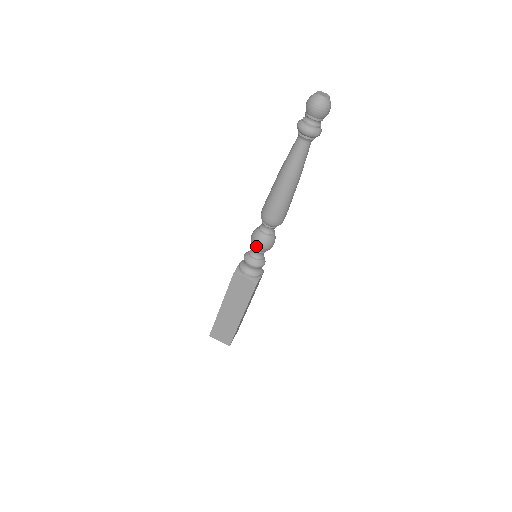
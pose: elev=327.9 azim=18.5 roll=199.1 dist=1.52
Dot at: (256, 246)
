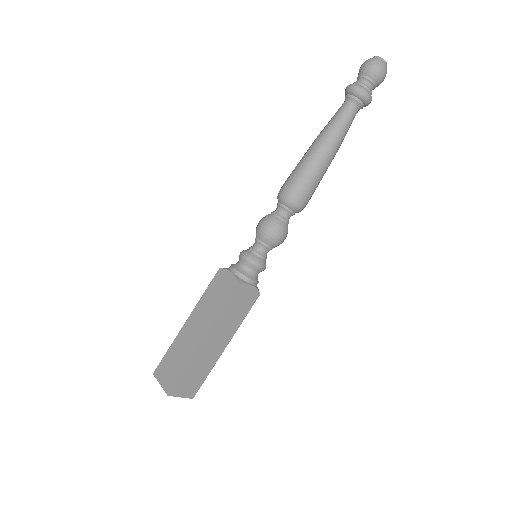
Dot at: (258, 228)
